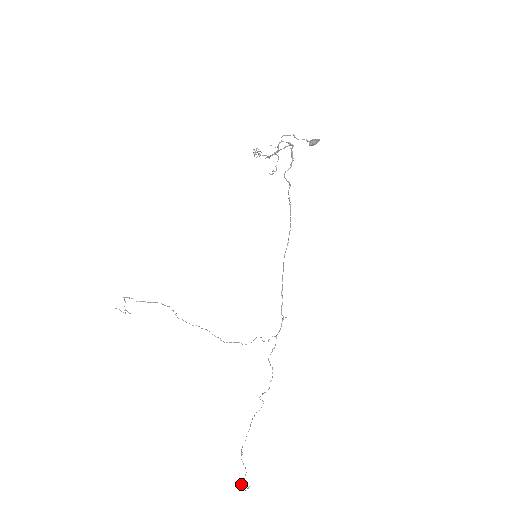
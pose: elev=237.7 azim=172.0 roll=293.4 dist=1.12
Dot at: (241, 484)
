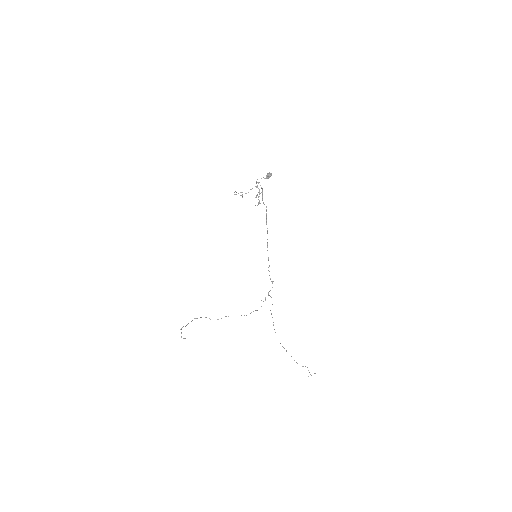
Dot at: occluded
